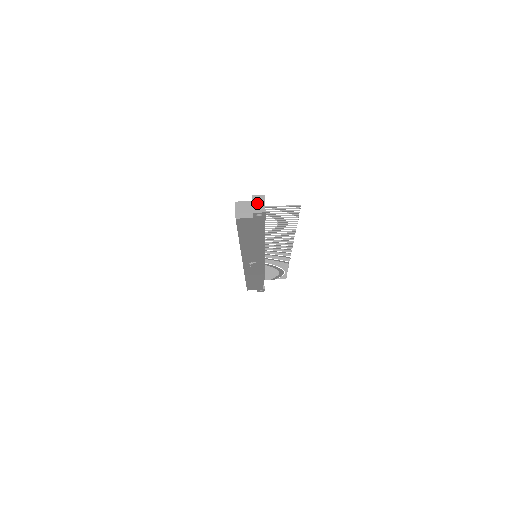
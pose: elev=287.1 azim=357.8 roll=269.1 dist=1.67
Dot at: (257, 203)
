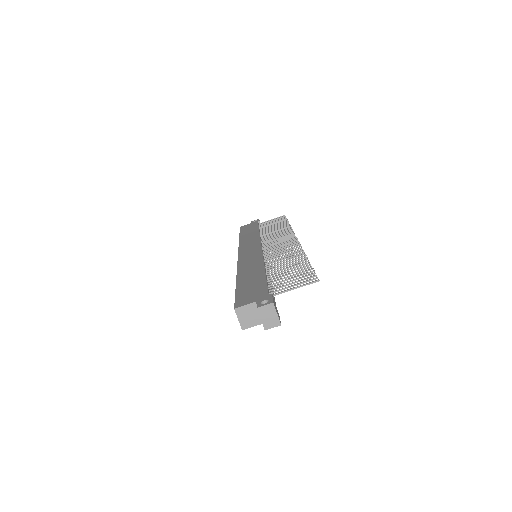
Dot at: (266, 316)
